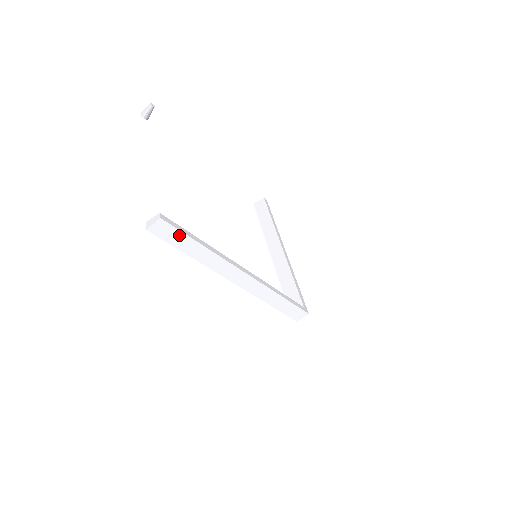
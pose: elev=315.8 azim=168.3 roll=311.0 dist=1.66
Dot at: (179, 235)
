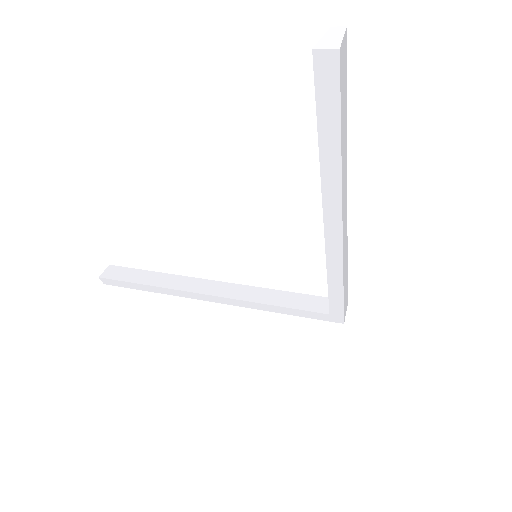
Dot at: (345, 88)
